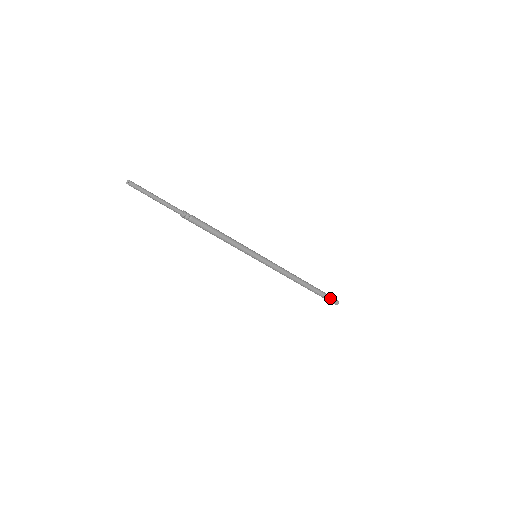
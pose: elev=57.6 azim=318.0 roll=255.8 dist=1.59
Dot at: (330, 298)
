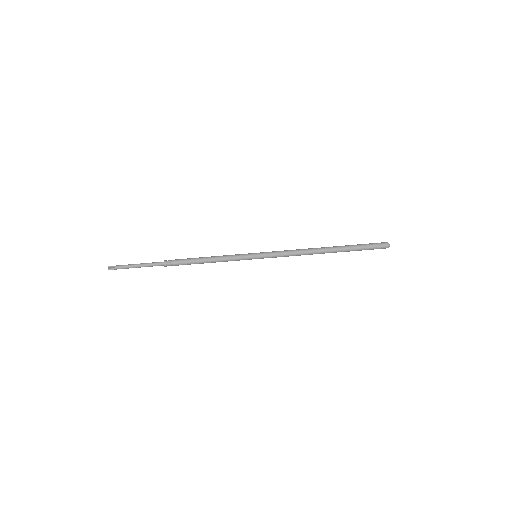
Dot at: (372, 244)
